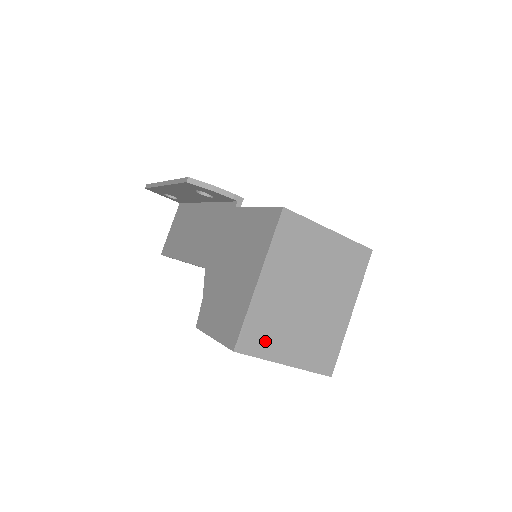
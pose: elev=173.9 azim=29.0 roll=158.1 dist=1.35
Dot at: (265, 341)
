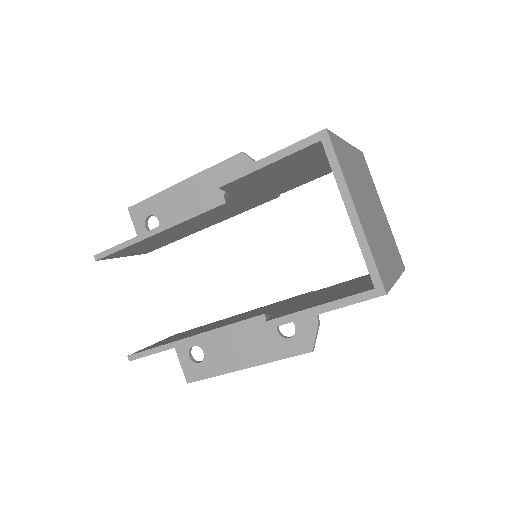
Dot at: (345, 169)
